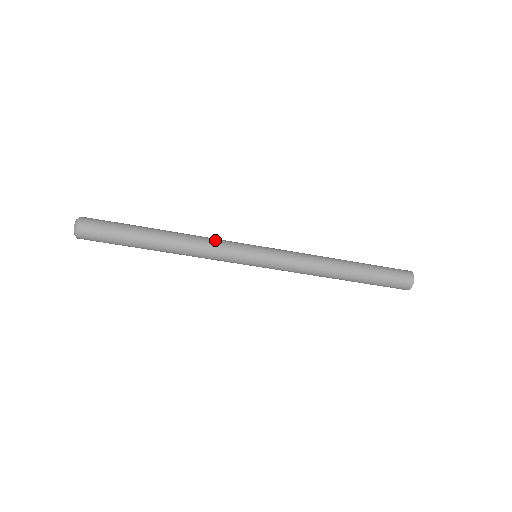
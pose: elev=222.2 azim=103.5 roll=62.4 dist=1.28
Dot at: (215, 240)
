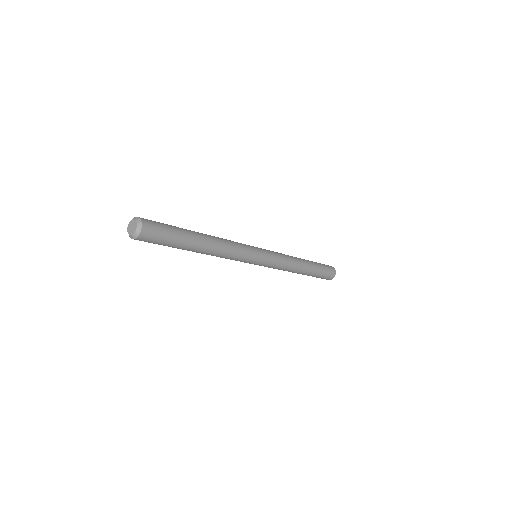
Dot at: (237, 253)
